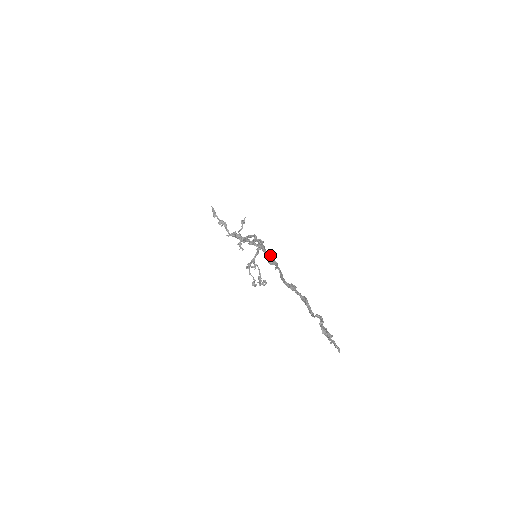
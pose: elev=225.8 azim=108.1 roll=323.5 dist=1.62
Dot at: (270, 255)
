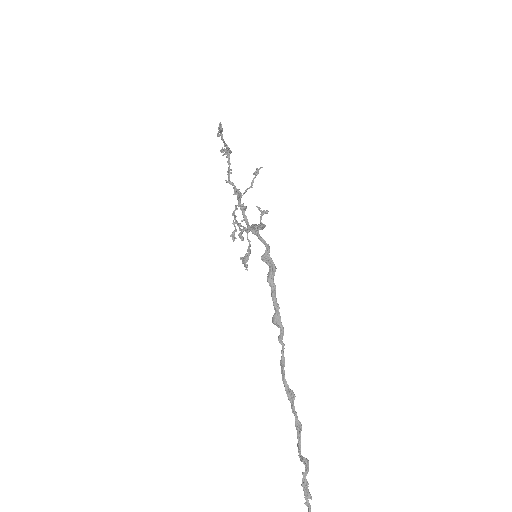
Dot at: (279, 312)
